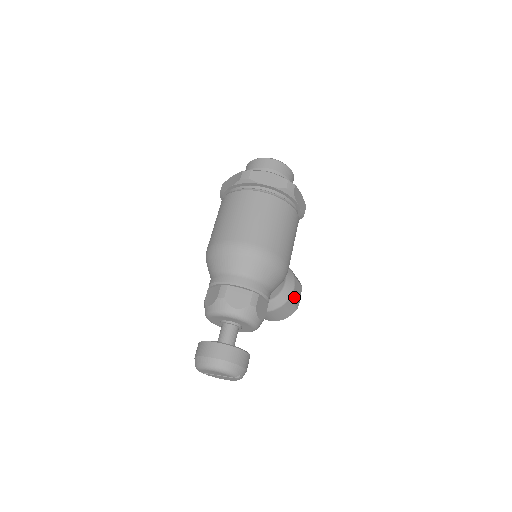
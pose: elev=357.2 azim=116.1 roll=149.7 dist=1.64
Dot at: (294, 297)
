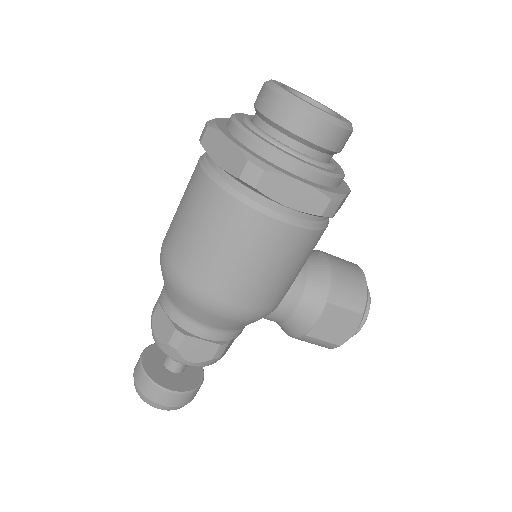
Dot at: (327, 331)
